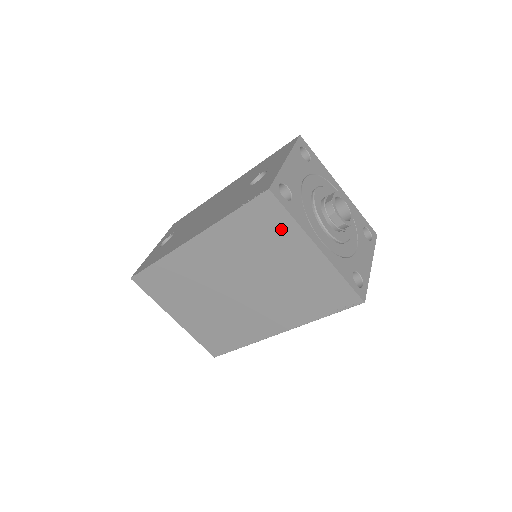
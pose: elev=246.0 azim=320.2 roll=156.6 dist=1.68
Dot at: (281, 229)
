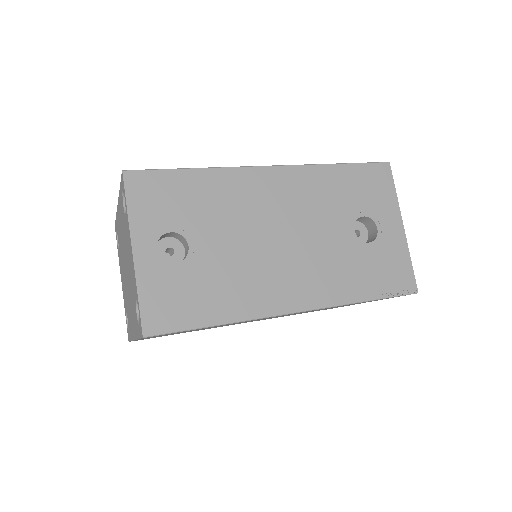
Dot at: occluded
